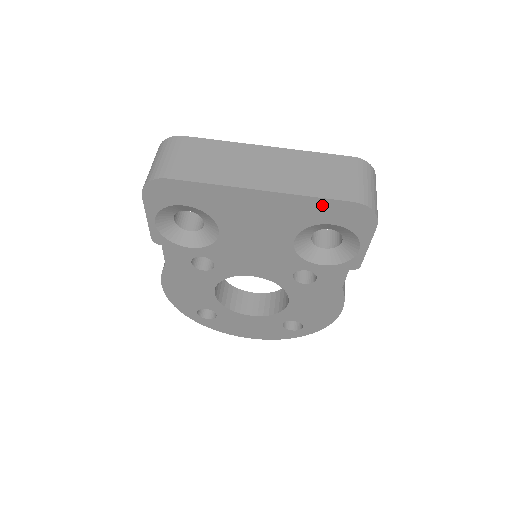
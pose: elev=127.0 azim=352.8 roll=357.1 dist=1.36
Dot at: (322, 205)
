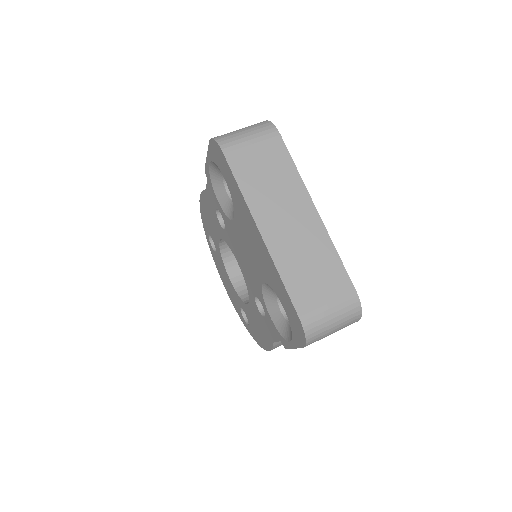
Dot at: (284, 291)
